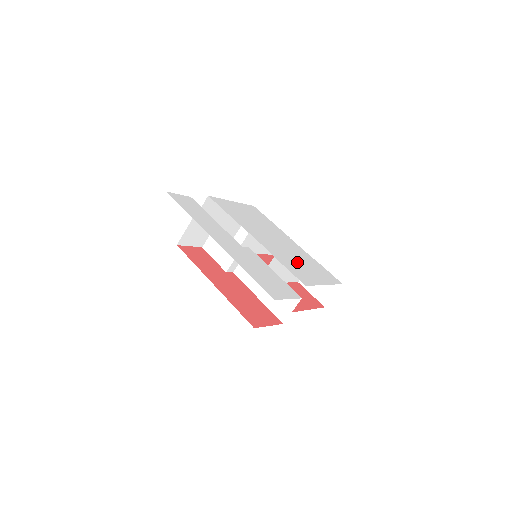
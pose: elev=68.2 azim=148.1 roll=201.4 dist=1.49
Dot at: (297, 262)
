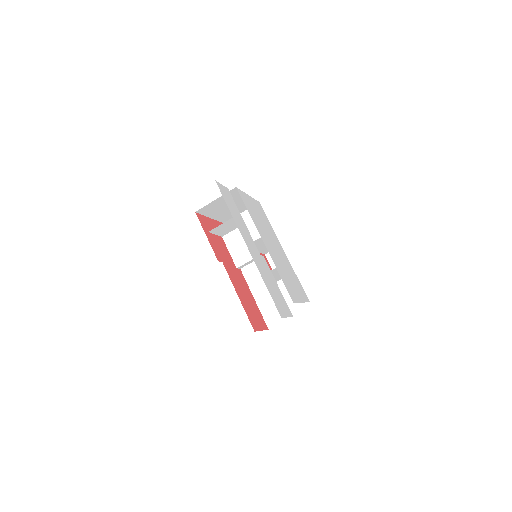
Dot at: (287, 275)
